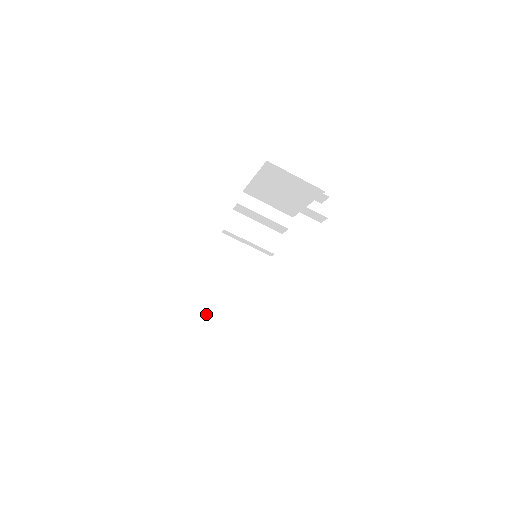
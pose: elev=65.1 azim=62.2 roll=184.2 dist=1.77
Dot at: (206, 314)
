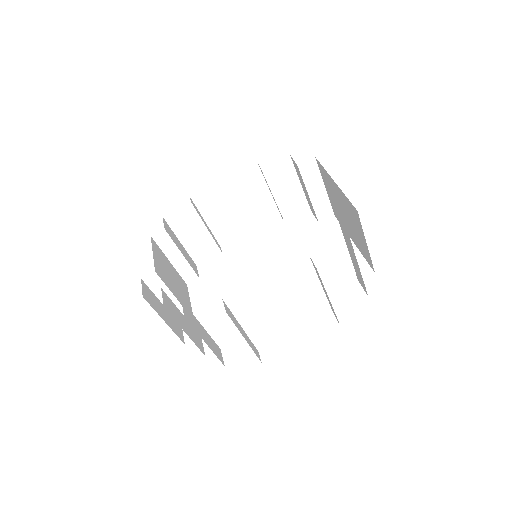
Dot at: (159, 279)
